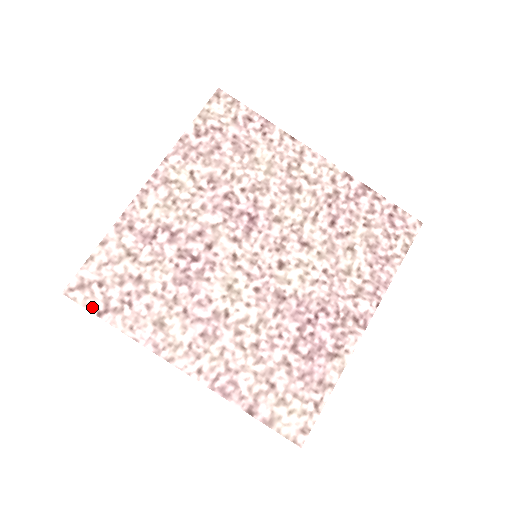
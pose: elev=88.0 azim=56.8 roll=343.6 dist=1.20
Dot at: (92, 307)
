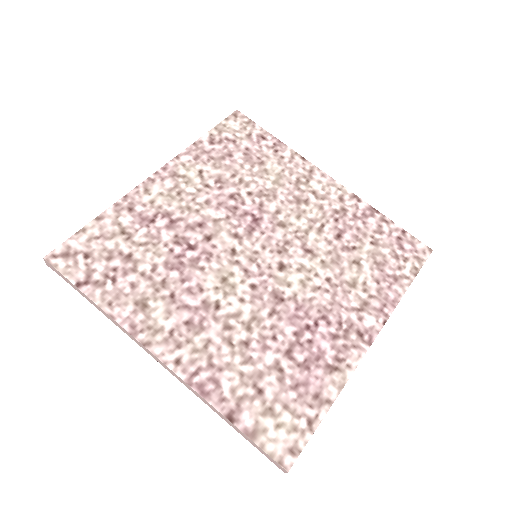
Dot at: (72, 276)
